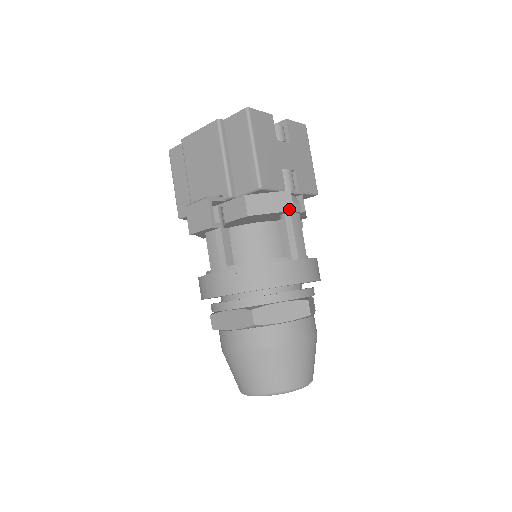
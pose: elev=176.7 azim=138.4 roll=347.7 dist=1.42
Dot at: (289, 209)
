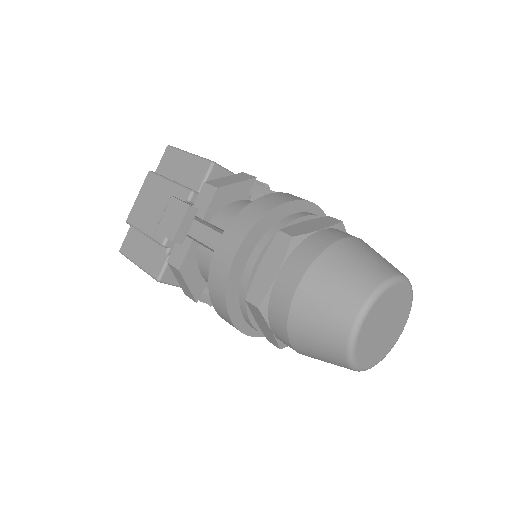
Dot at: (251, 178)
